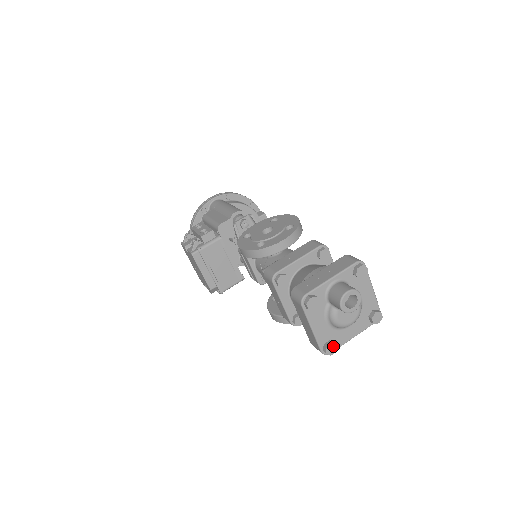
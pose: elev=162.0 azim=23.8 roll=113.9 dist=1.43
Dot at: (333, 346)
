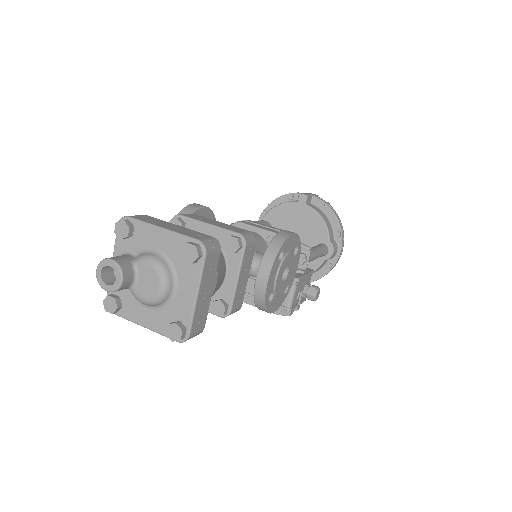
Dot at: (172, 328)
